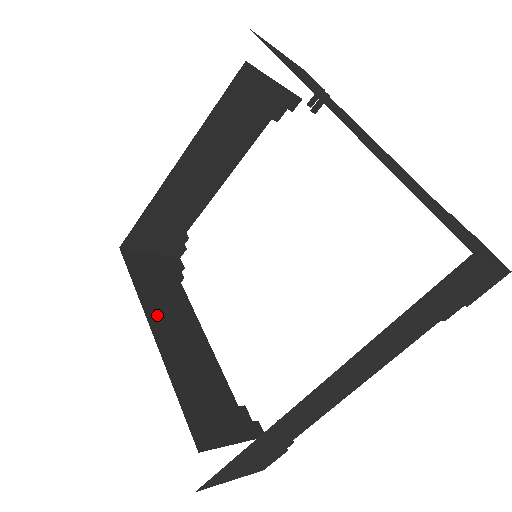
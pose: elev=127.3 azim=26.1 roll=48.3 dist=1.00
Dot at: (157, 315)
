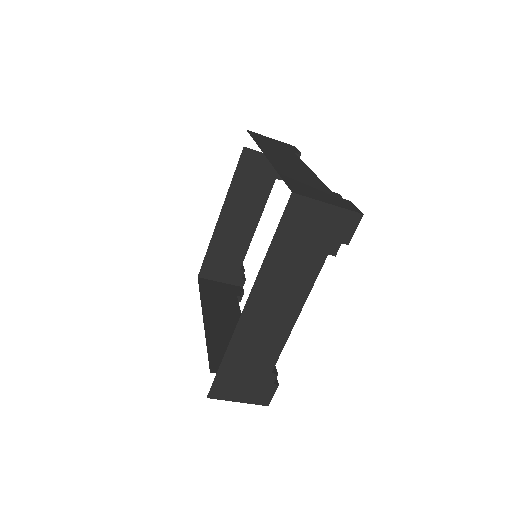
Dot at: (210, 310)
